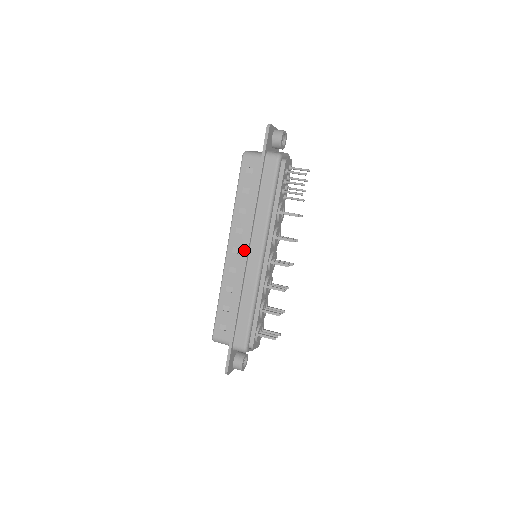
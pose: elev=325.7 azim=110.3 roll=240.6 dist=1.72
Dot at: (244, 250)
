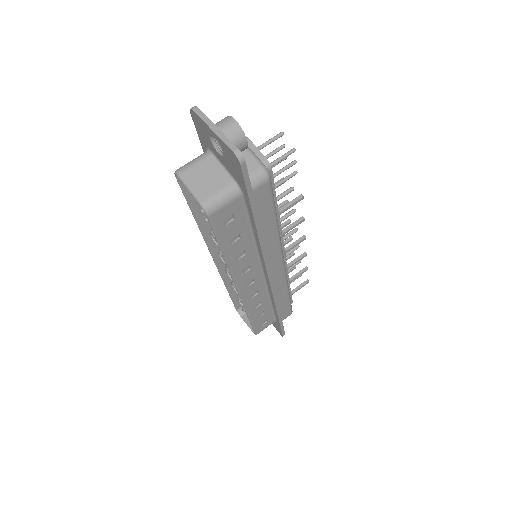
Dot at: (259, 275)
